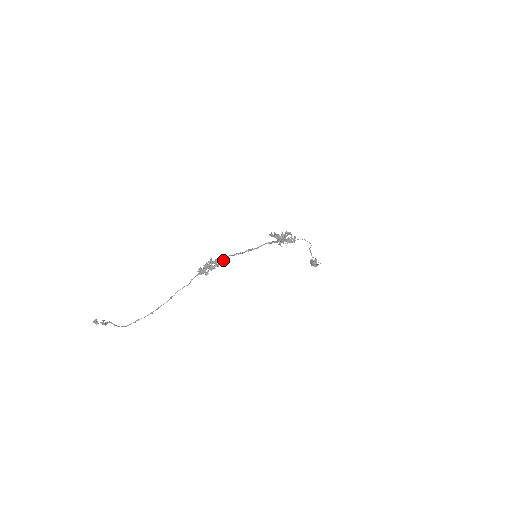
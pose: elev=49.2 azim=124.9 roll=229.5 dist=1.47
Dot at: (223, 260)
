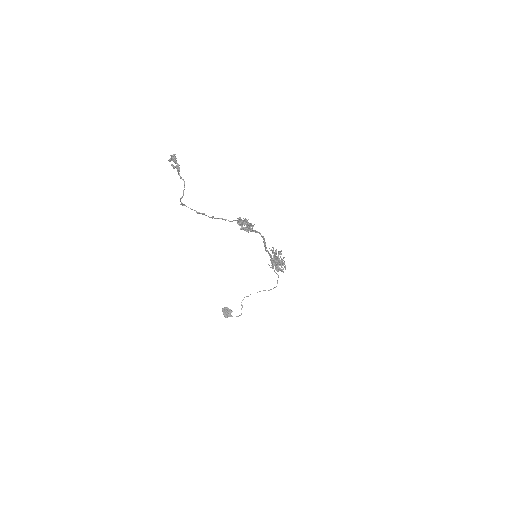
Dot at: (255, 231)
